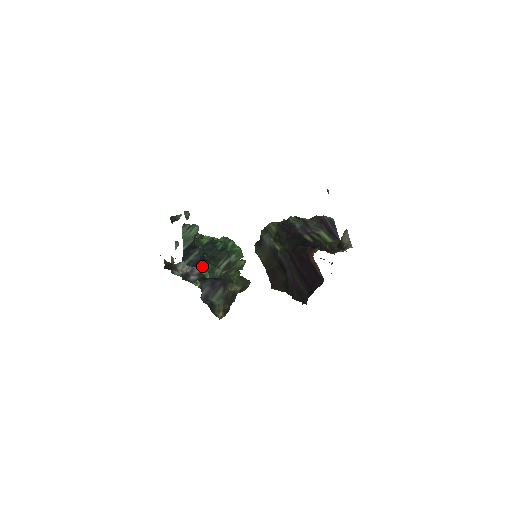
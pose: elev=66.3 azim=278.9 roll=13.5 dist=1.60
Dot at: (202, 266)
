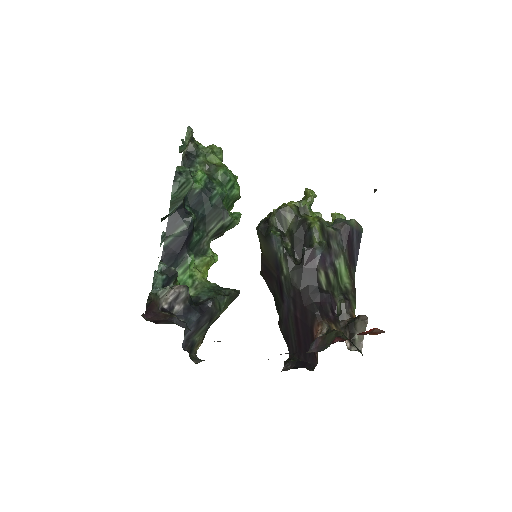
Dot at: (188, 244)
